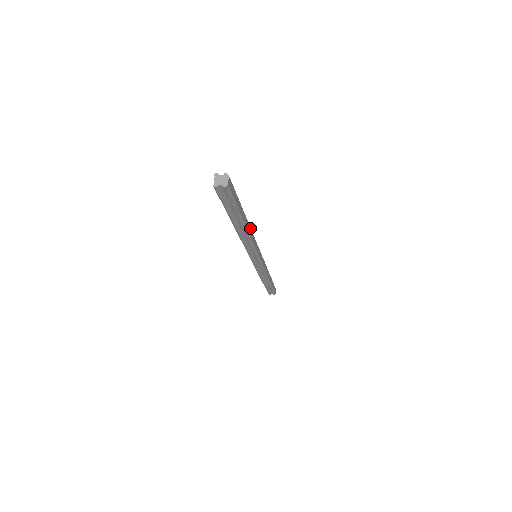
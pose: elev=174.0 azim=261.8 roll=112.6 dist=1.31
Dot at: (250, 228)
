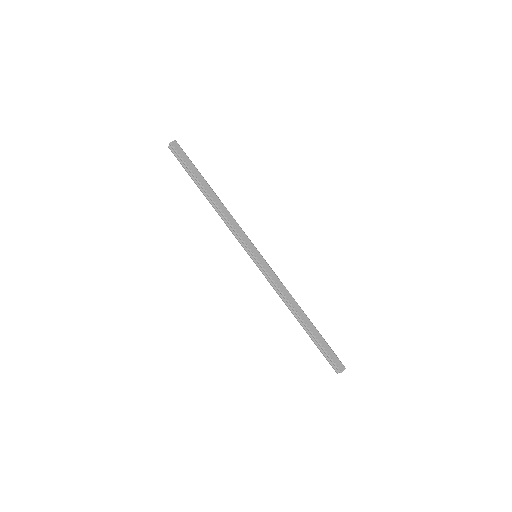
Dot at: (223, 205)
